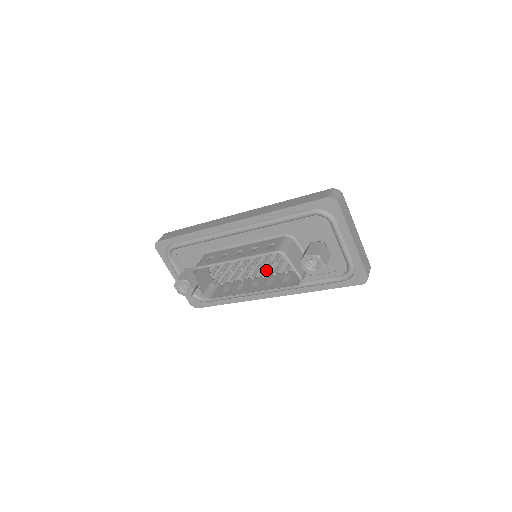
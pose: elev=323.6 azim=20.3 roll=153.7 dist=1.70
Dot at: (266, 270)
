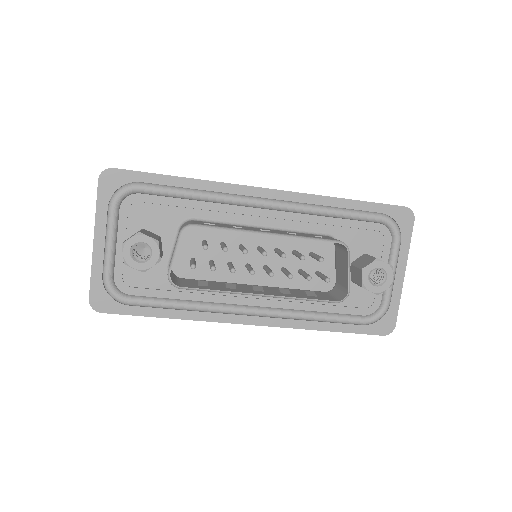
Dot at: occluded
